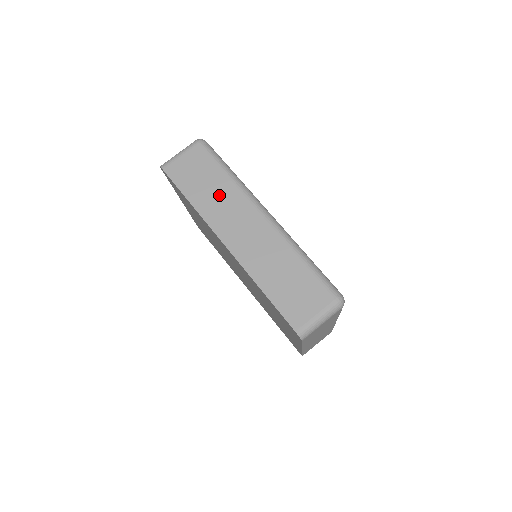
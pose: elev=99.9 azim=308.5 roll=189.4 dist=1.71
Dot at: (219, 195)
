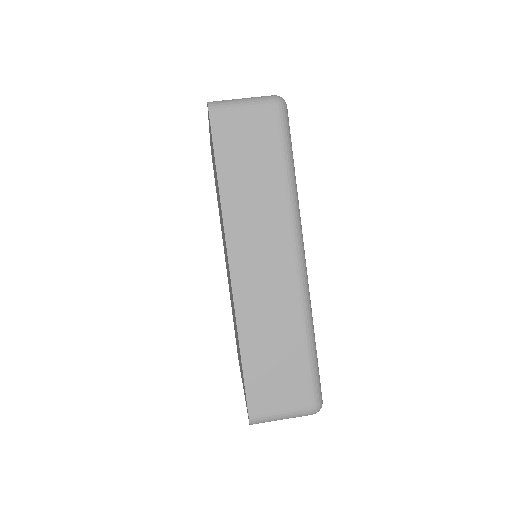
Dot at: (260, 198)
